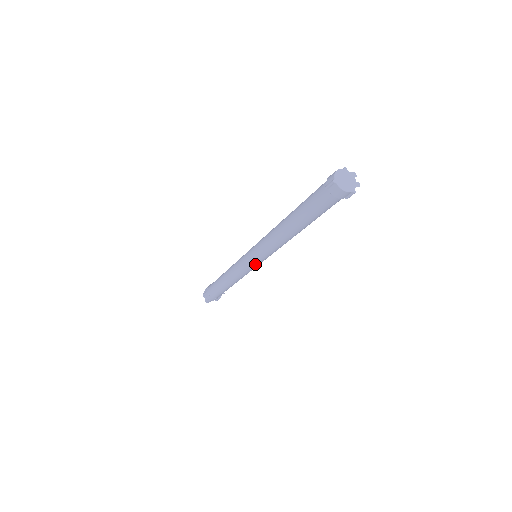
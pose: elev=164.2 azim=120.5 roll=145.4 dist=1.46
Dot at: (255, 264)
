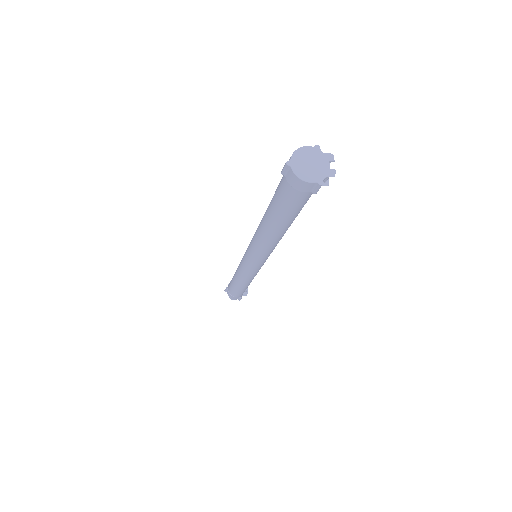
Dot at: (252, 266)
